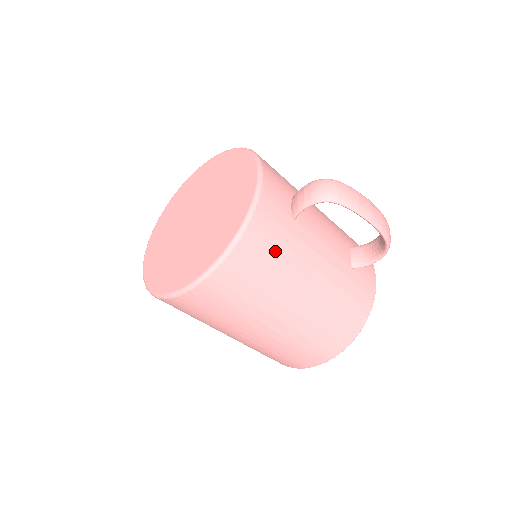
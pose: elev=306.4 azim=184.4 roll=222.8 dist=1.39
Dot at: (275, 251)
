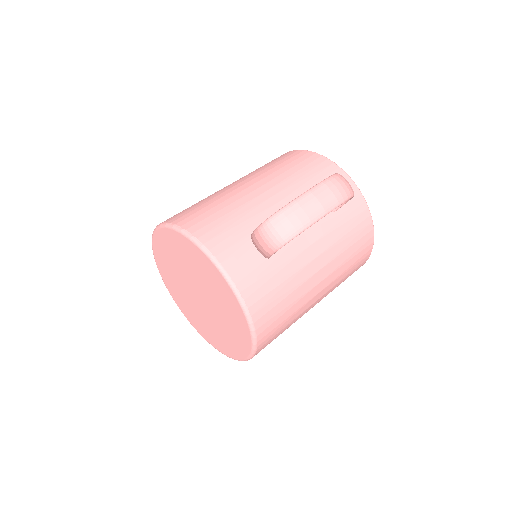
Dot at: (279, 295)
